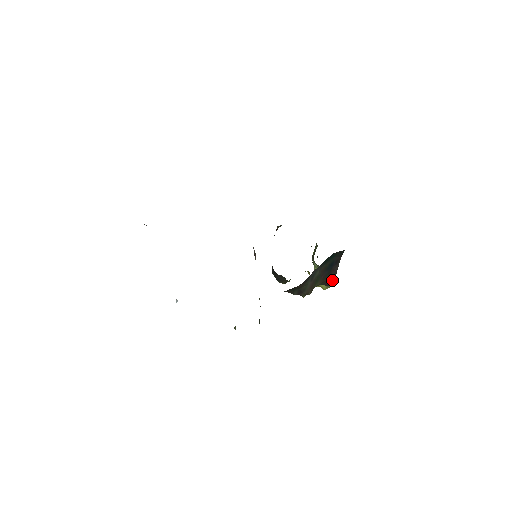
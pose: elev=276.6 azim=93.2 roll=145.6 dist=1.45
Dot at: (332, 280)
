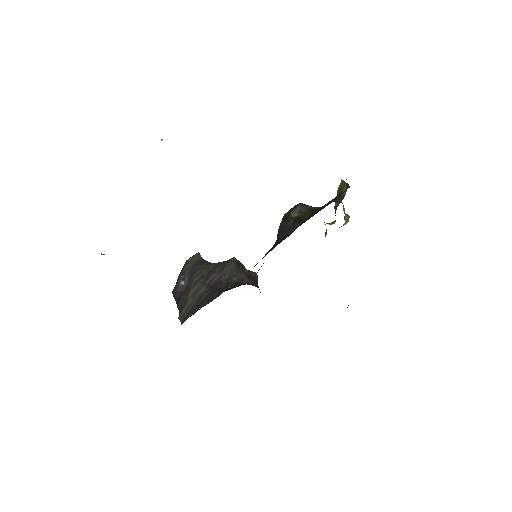
Dot at: occluded
